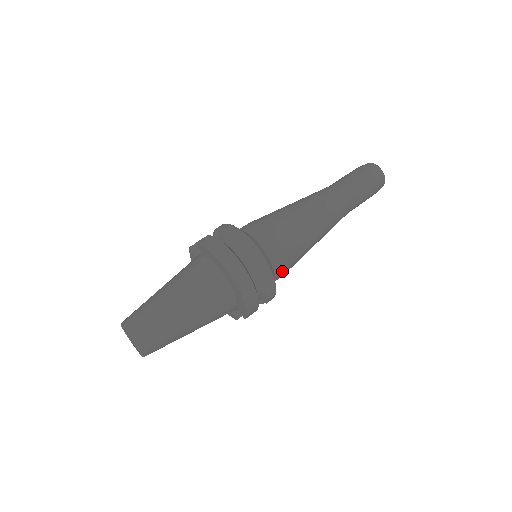
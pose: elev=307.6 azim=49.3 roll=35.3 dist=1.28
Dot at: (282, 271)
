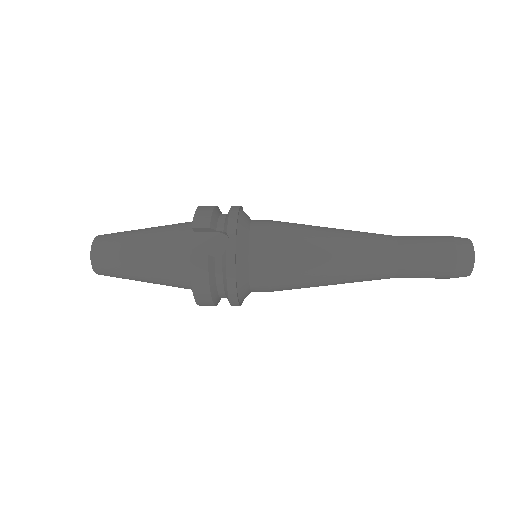
Dot at: (263, 227)
